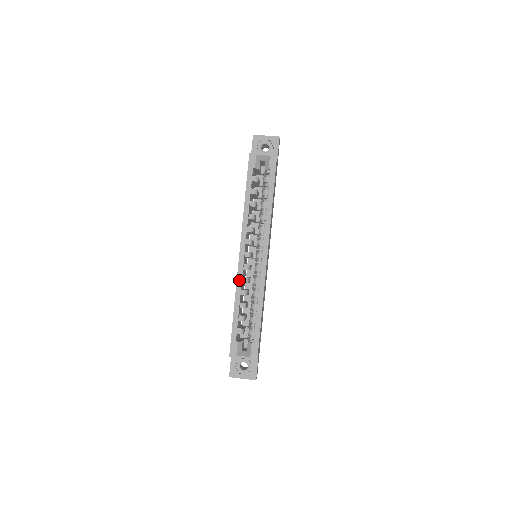
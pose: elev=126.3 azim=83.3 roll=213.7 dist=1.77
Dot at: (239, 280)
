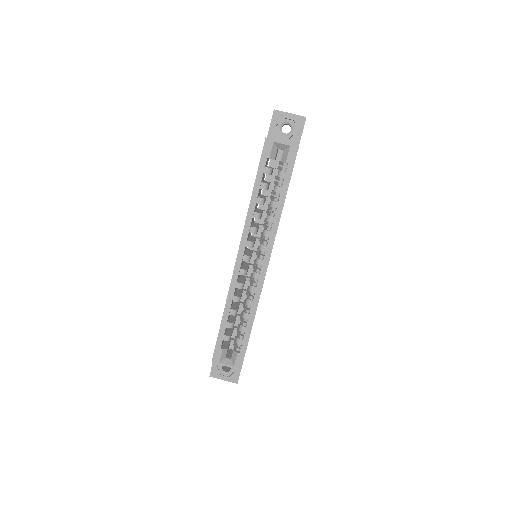
Dot at: (232, 286)
